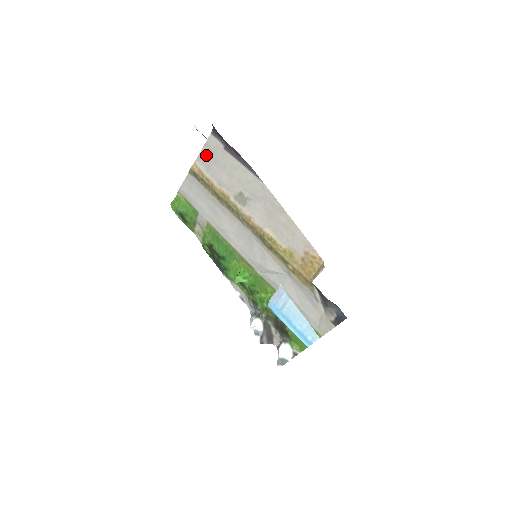
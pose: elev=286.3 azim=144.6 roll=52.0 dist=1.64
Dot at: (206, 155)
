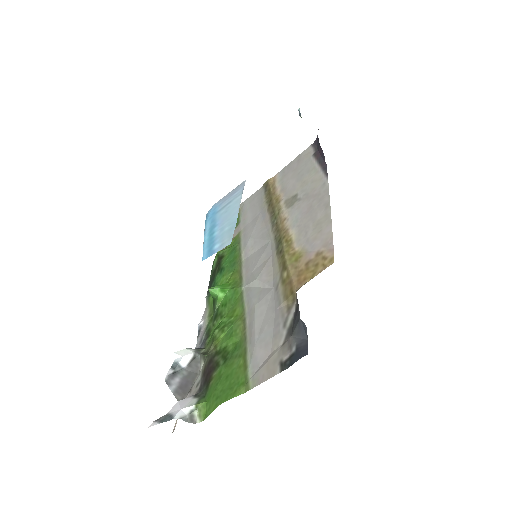
Dot at: (291, 165)
